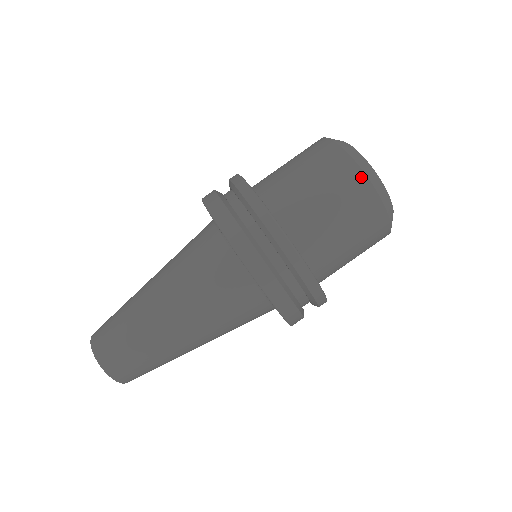
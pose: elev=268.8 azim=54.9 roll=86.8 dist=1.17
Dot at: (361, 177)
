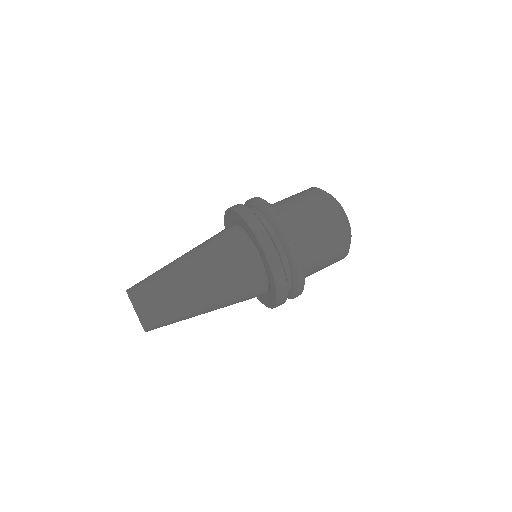
Dot at: (329, 199)
